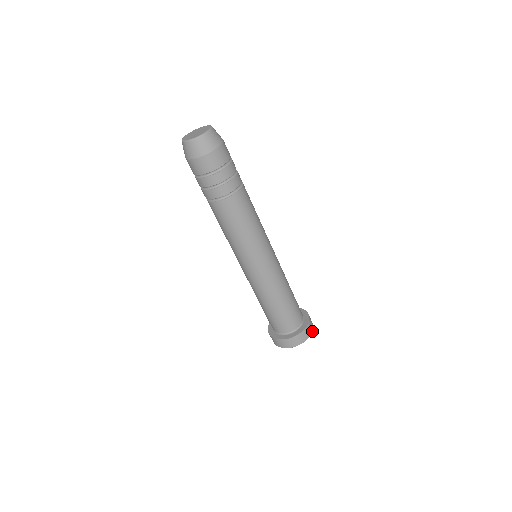
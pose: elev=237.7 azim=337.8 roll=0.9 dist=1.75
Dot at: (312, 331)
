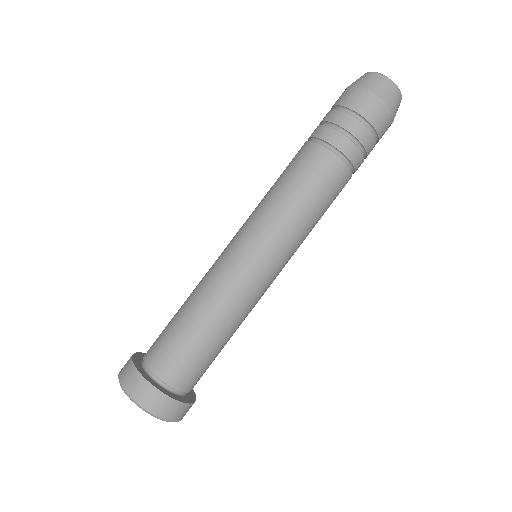
Dot at: (150, 411)
